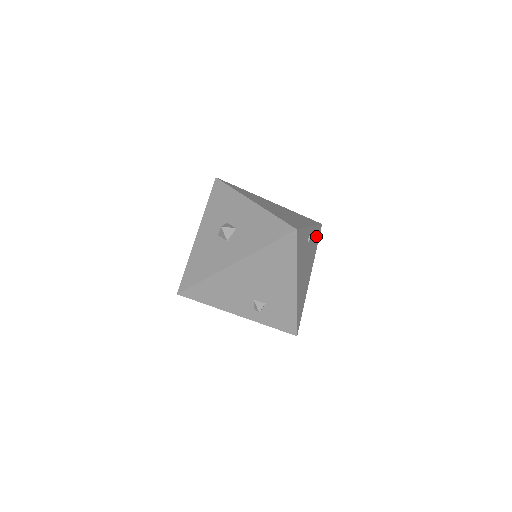
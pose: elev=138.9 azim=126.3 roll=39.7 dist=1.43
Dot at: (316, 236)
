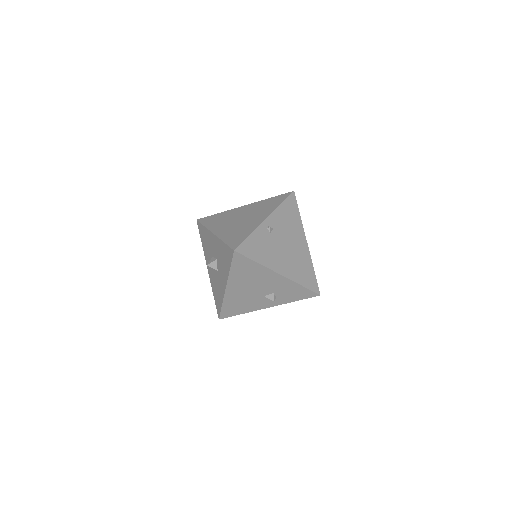
Dot at: (288, 210)
